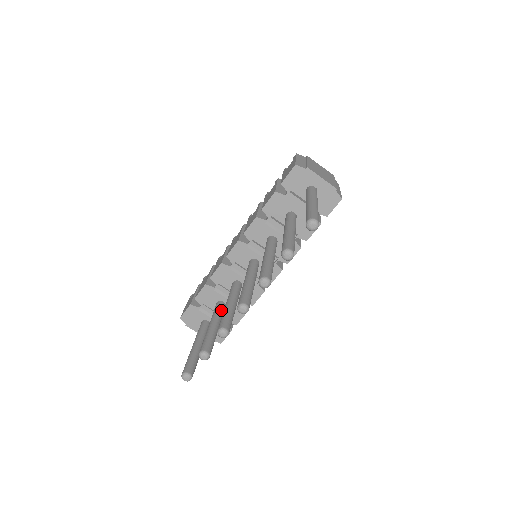
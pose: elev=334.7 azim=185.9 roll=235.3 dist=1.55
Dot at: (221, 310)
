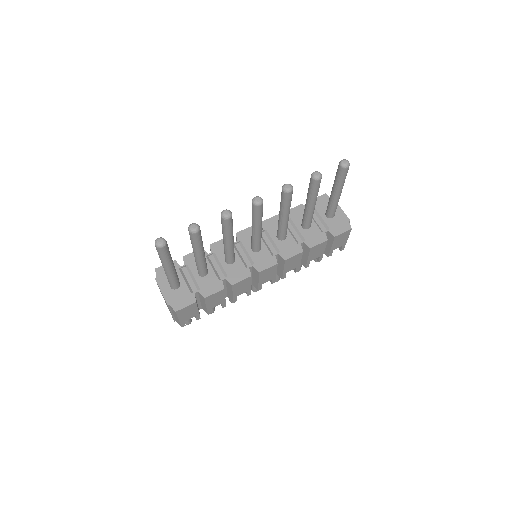
Dot at: (206, 263)
